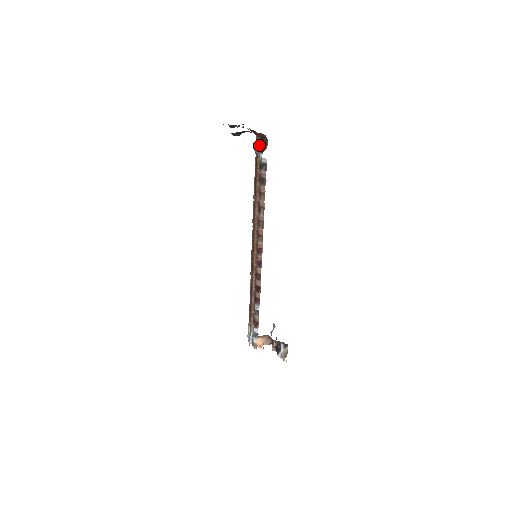
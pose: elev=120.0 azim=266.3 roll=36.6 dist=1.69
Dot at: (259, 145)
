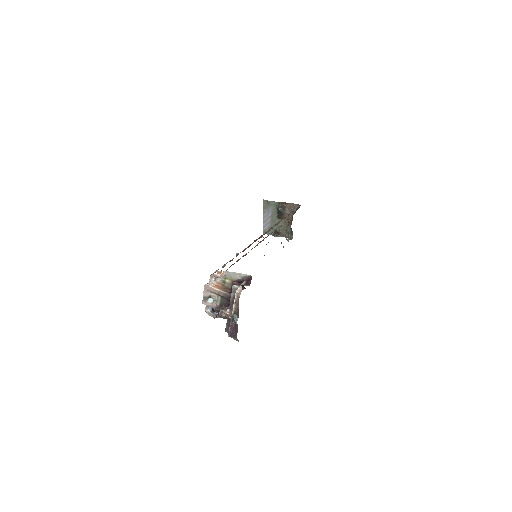
Dot at: occluded
